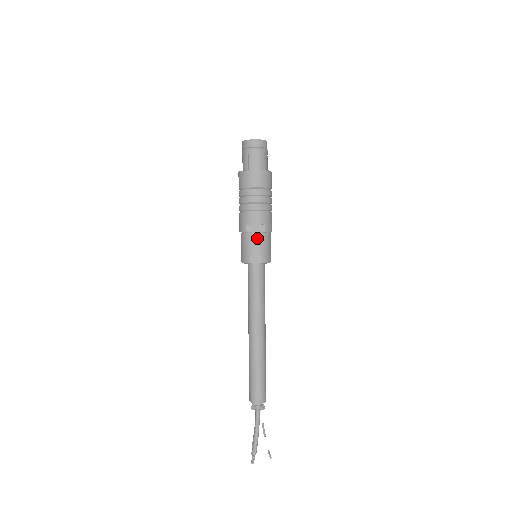
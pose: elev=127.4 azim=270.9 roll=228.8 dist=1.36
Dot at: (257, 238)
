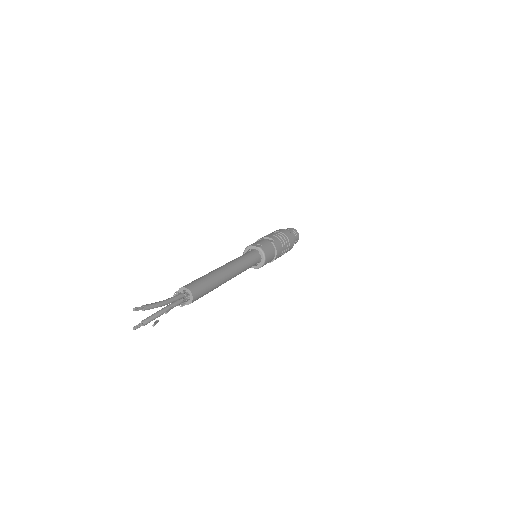
Dot at: (264, 241)
